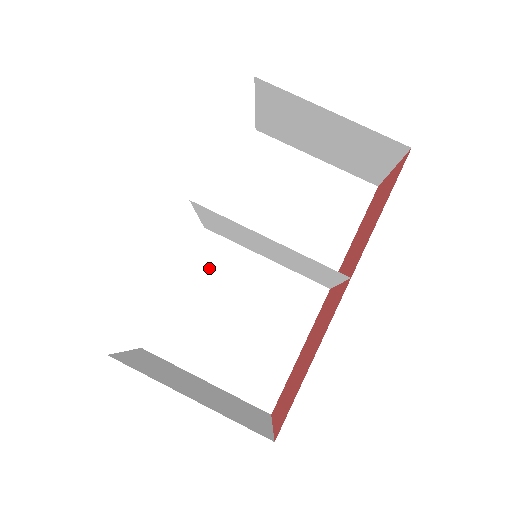
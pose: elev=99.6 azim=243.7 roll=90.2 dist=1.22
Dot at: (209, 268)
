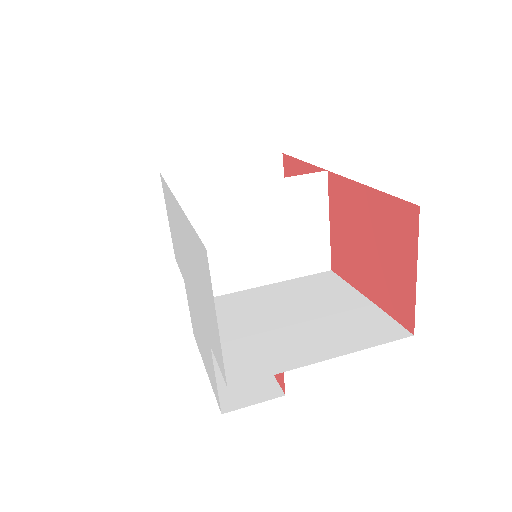
Dot at: (226, 312)
